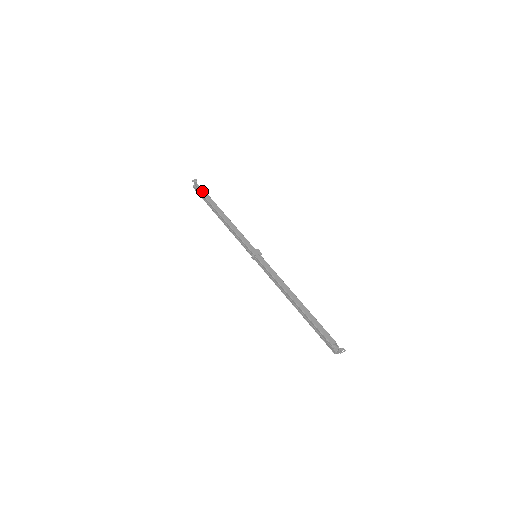
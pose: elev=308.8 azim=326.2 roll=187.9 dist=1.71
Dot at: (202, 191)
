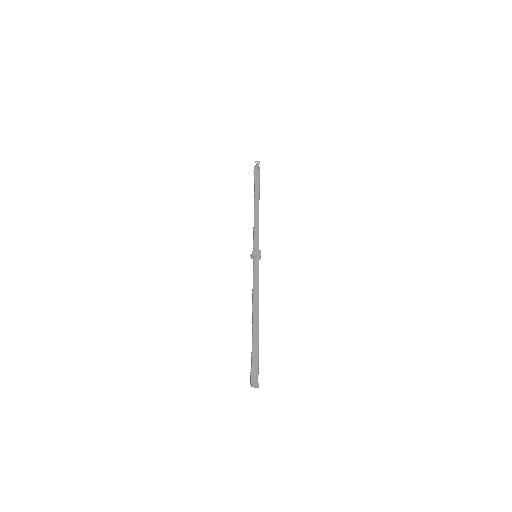
Dot at: (257, 174)
